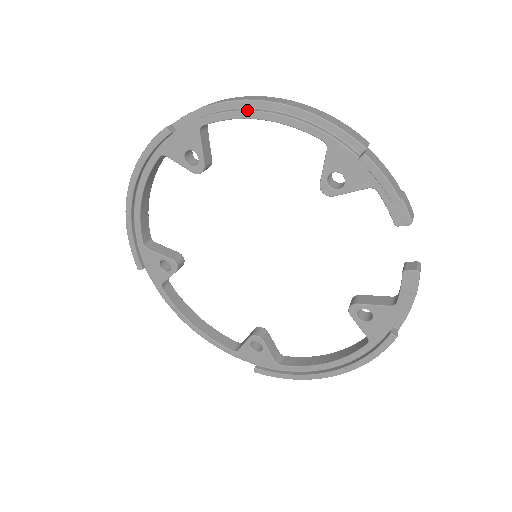
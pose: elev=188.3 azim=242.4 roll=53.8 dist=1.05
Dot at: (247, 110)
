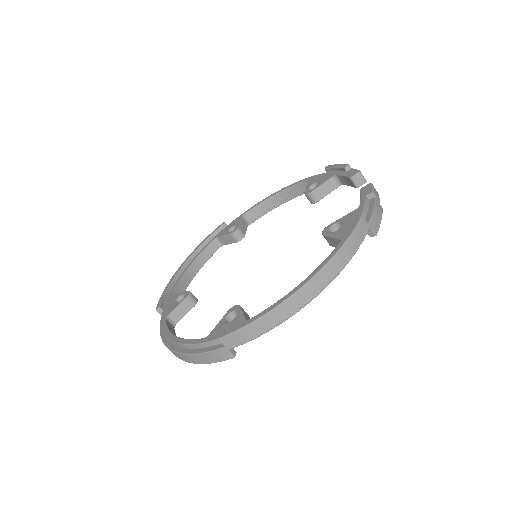
Dot at: (270, 195)
